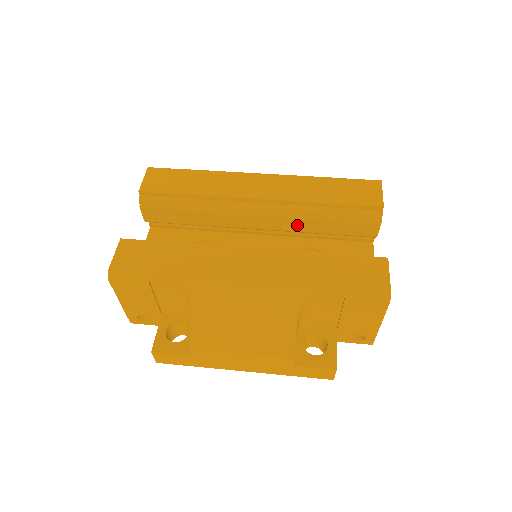
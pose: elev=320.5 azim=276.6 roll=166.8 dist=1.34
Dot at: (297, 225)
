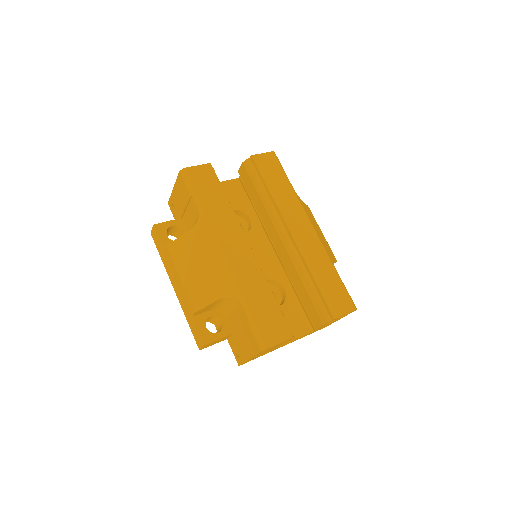
Dot at: (291, 270)
